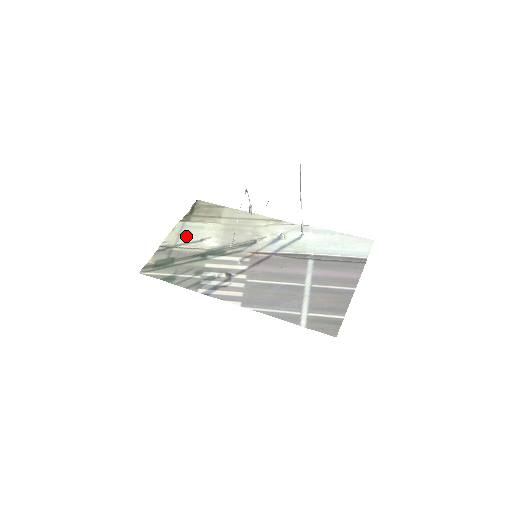
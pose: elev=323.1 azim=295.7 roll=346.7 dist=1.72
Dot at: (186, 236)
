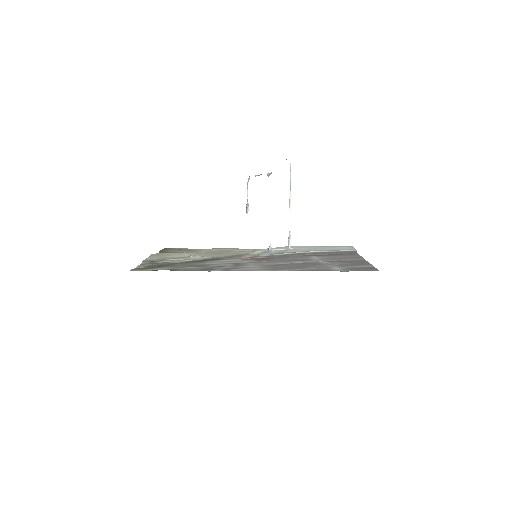
Dot at: (169, 256)
